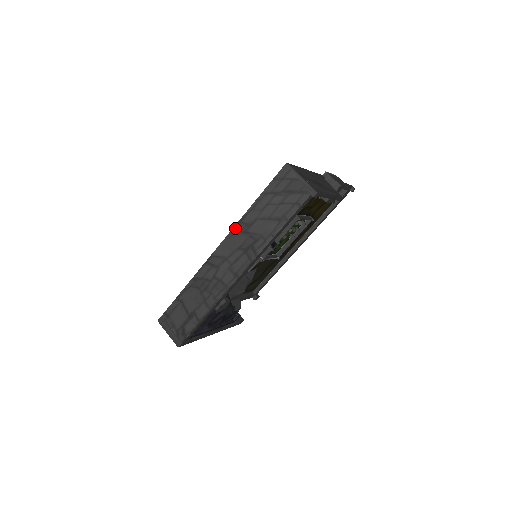
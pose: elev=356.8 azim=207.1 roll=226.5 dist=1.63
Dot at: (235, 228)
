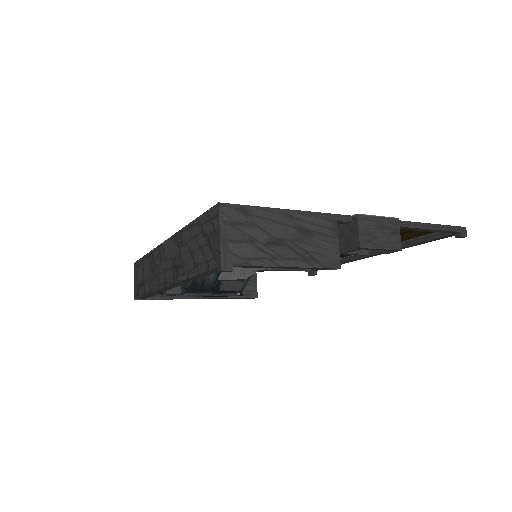
Dot at: (176, 235)
